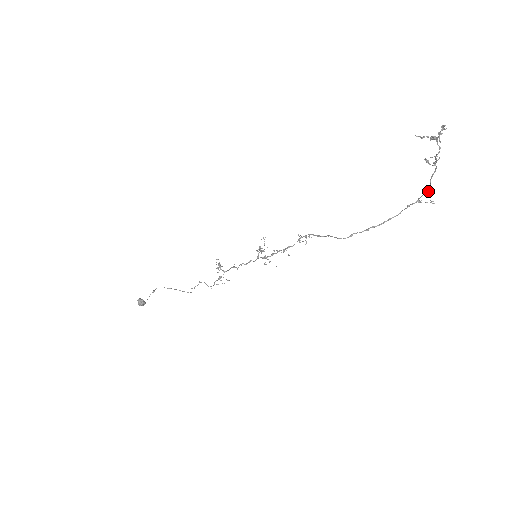
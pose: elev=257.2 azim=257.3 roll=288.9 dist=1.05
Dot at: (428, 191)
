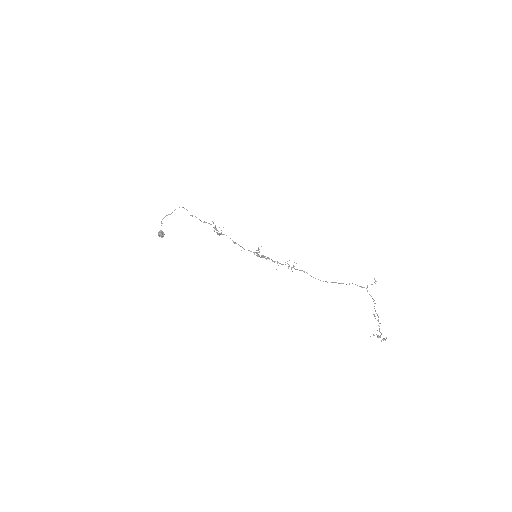
Dot at: occluded
